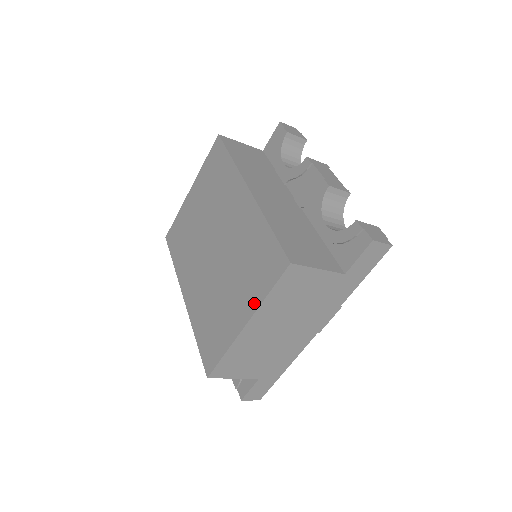
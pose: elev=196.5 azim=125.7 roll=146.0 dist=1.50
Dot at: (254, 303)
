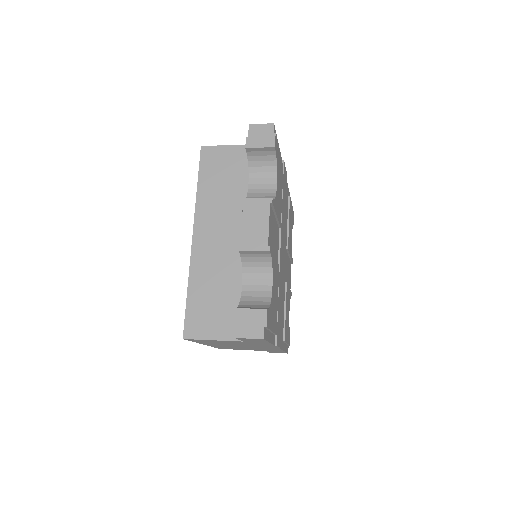
Dot at: occluded
